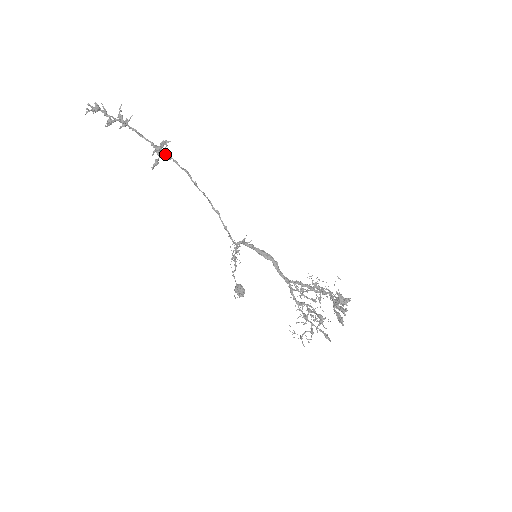
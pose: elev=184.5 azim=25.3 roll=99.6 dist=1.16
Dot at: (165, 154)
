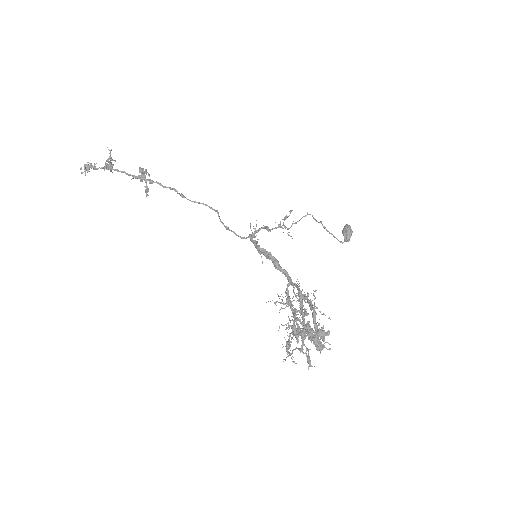
Dot at: (145, 182)
